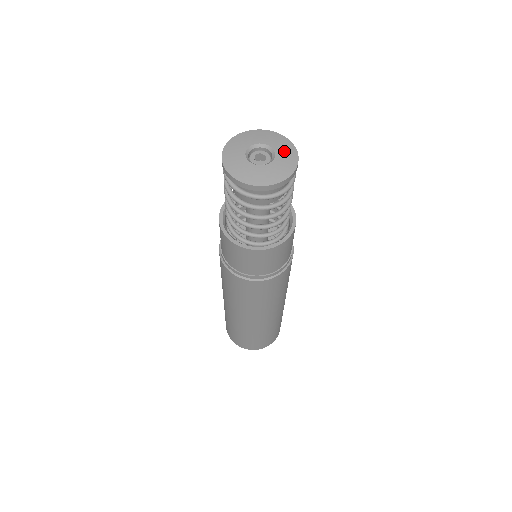
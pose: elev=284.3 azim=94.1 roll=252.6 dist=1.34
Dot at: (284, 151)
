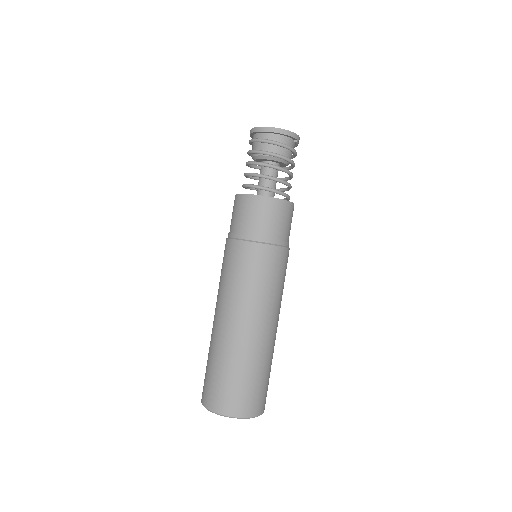
Dot at: occluded
